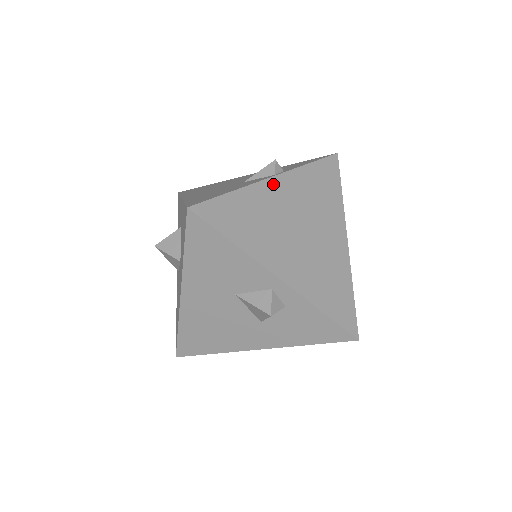
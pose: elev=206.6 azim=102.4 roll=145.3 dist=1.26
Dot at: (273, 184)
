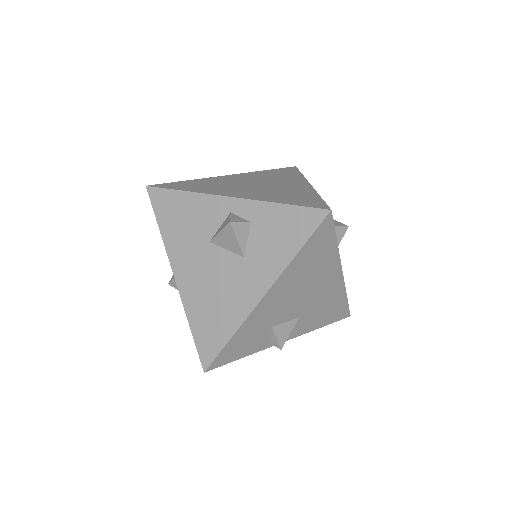
Dot at: (228, 177)
